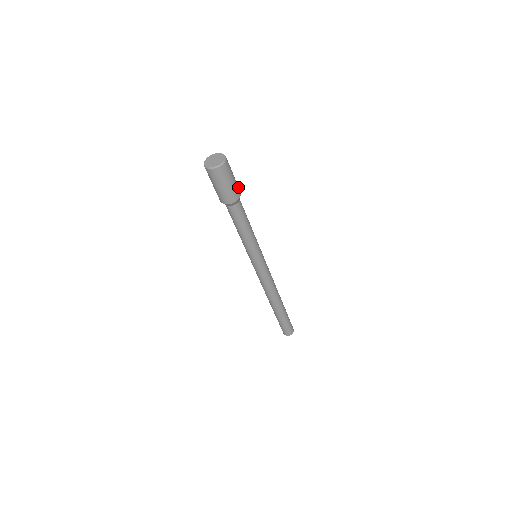
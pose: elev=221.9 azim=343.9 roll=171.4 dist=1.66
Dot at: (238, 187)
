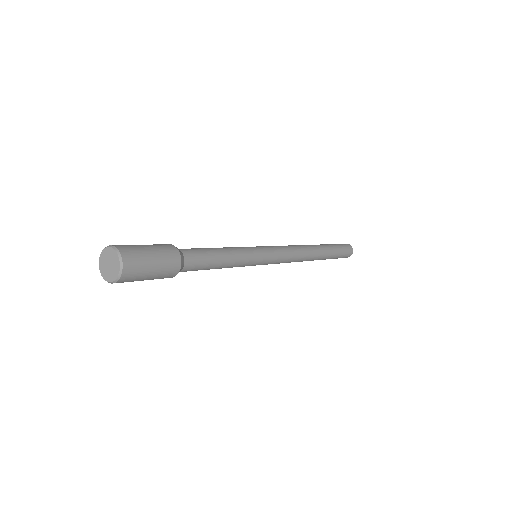
Dot at: (168, 274)
